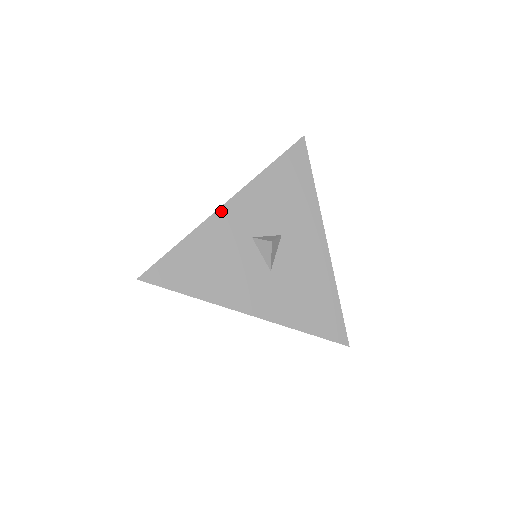
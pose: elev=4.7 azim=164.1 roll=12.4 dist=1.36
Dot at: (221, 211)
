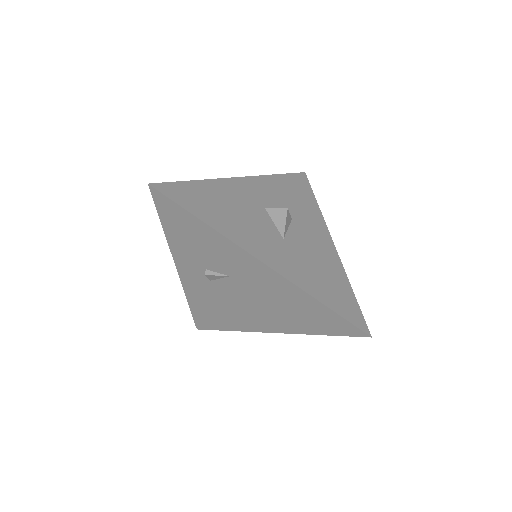
Dot at: (237, 180)
